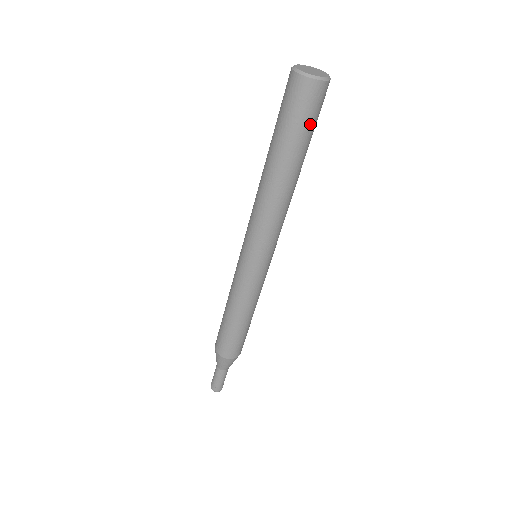
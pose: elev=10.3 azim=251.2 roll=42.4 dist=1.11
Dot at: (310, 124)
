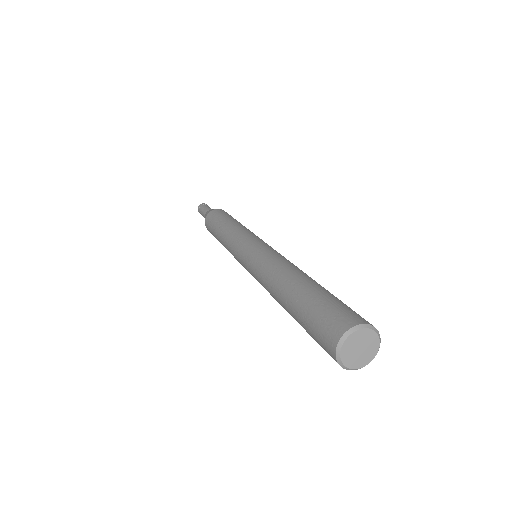
Dot at: occluded
